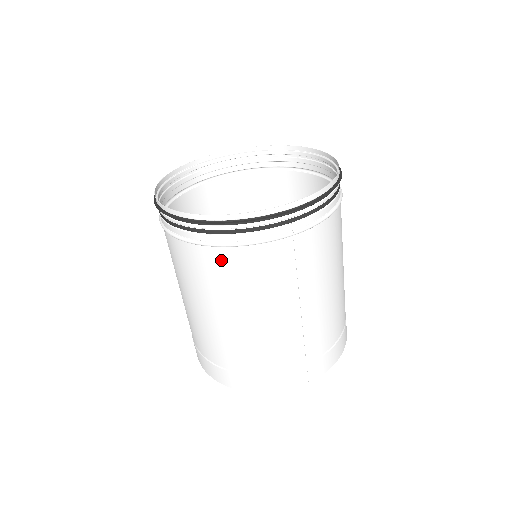
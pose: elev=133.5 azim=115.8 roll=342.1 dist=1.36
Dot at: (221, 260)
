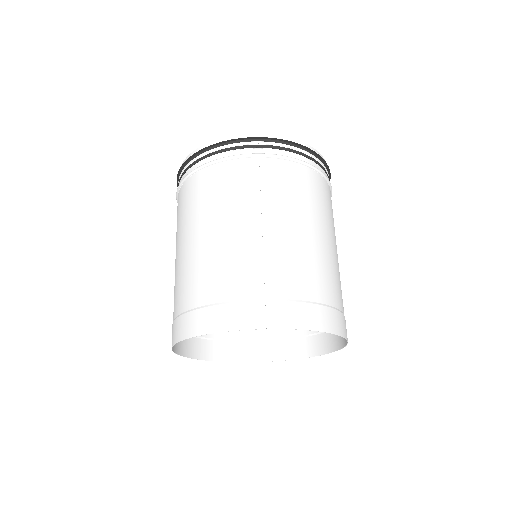
Dot at: (200, 181)
